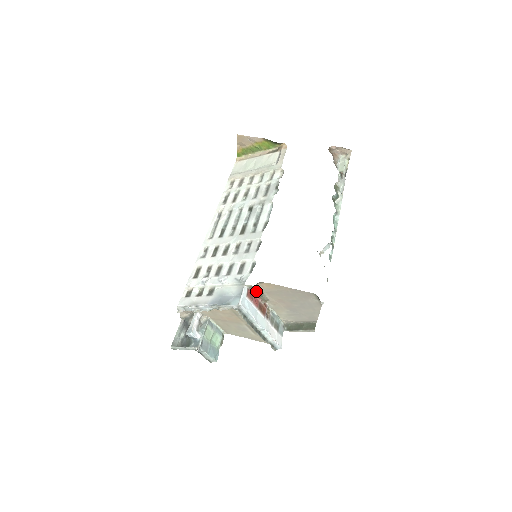
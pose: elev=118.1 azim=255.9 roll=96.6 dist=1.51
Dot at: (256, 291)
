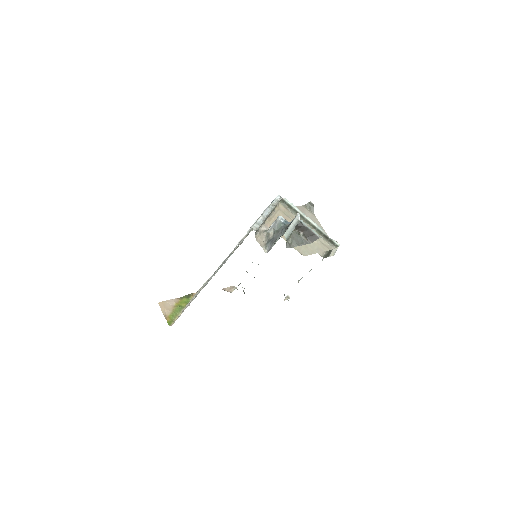
Dot at: occluded
